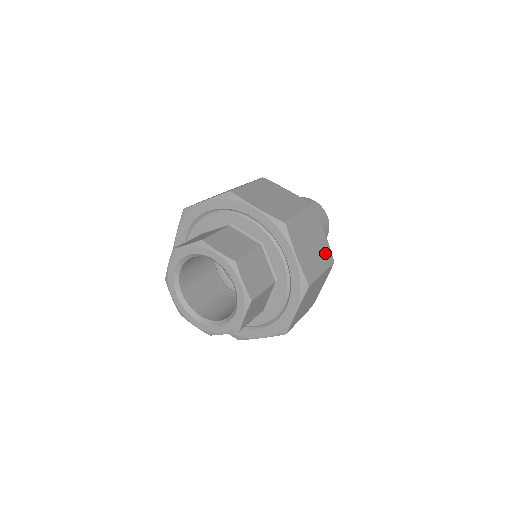
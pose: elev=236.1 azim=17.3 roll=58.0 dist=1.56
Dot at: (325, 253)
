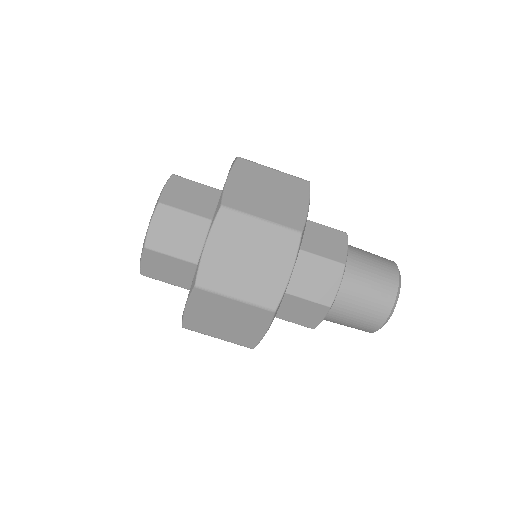
Dot at: (289, 215)
